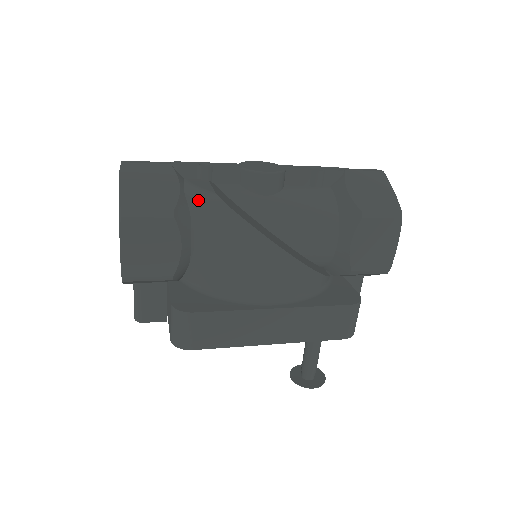
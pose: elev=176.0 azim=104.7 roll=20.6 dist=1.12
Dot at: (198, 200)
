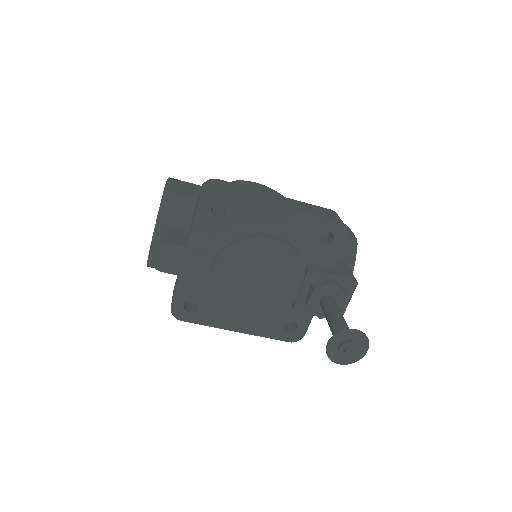
Dot at: occluded
